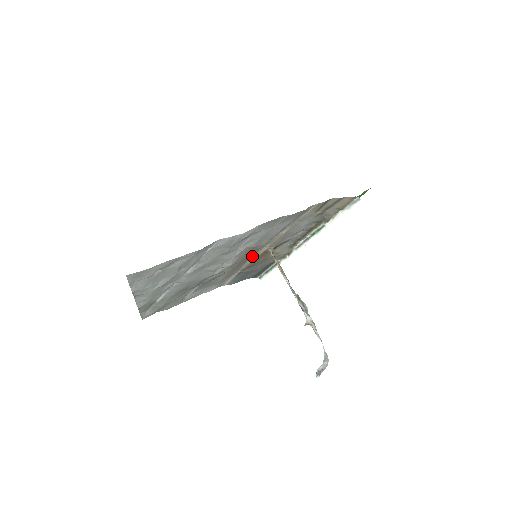
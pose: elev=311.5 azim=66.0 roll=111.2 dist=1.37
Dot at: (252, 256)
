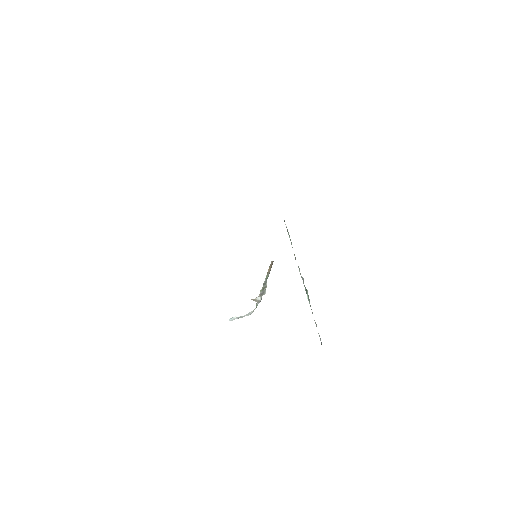
Dot at: occluded
